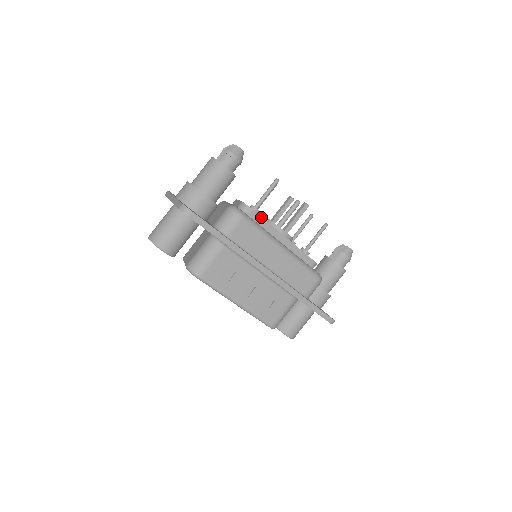
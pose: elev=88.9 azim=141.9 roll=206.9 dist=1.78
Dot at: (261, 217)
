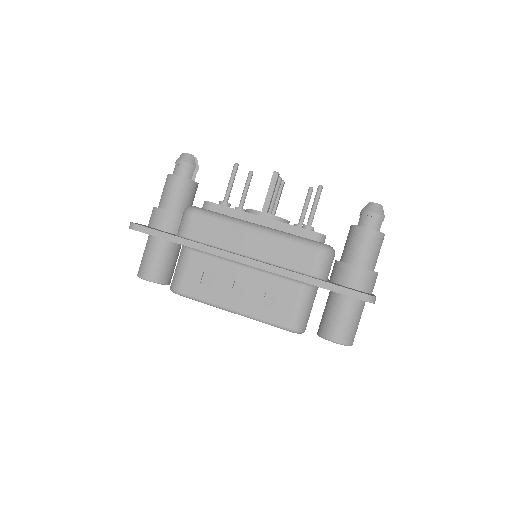
Dot at: (224, 206)
